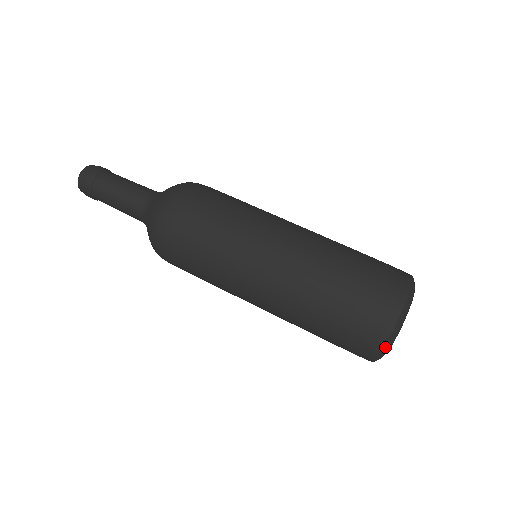
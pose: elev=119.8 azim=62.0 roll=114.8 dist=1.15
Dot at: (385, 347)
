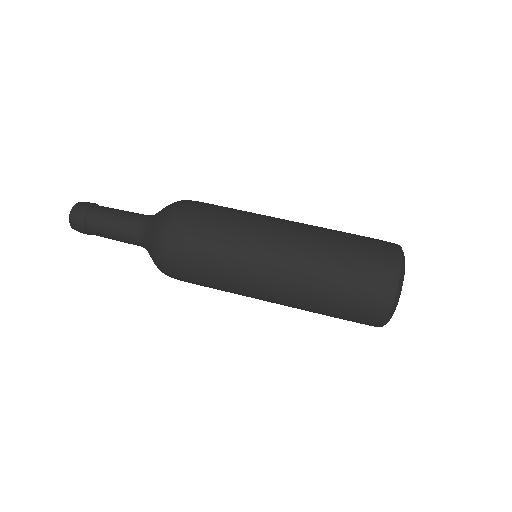
Dot at: (389, 318)
